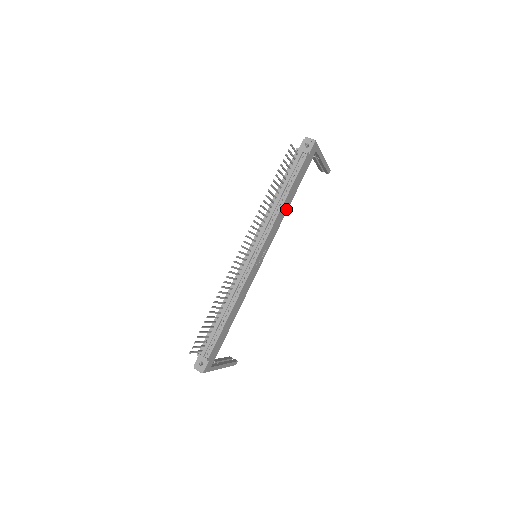
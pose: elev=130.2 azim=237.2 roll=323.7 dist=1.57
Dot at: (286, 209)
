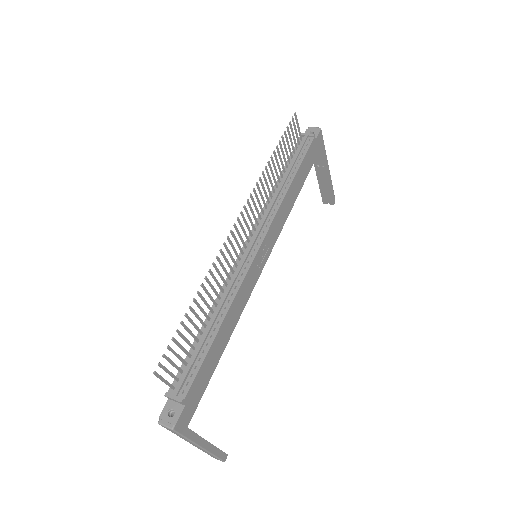
Dot at: (292, 201)
